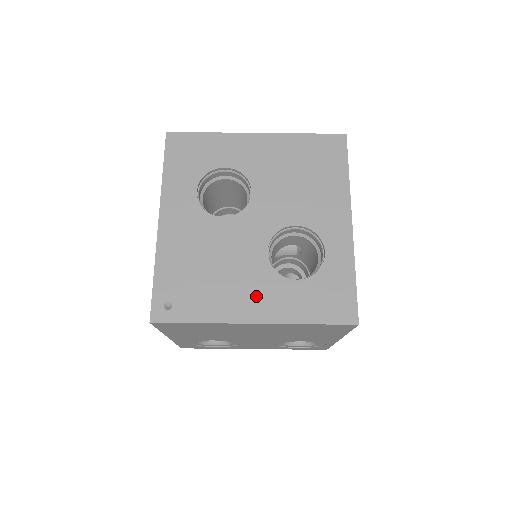
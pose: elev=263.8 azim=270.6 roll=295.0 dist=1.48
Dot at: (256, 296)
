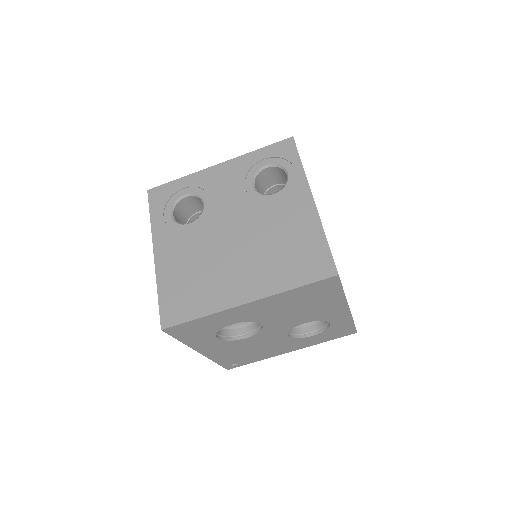
Dot at: (288, 347)
